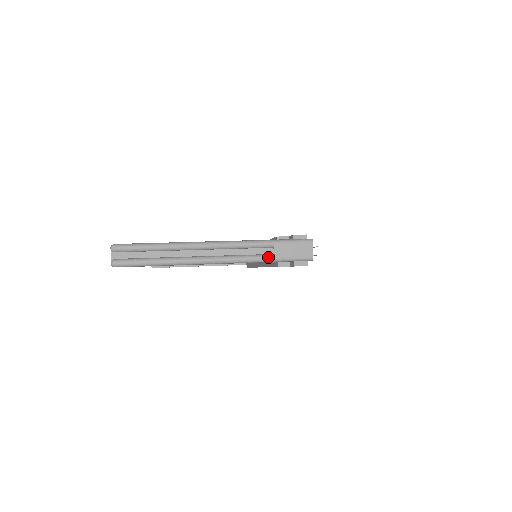
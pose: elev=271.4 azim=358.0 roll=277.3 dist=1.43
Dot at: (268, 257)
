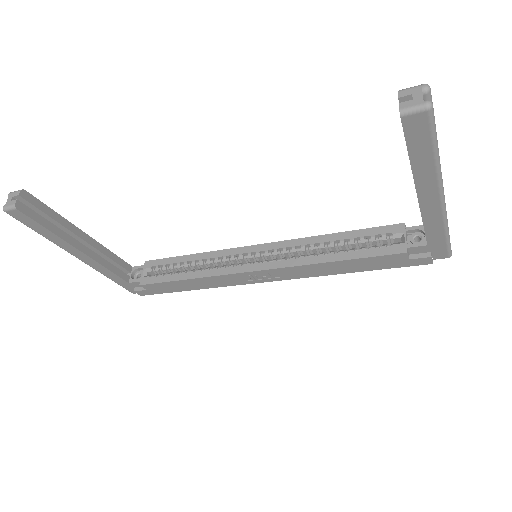
Dot at: occluded
